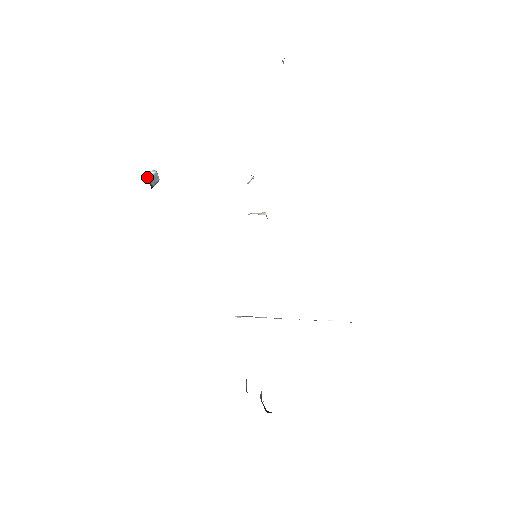
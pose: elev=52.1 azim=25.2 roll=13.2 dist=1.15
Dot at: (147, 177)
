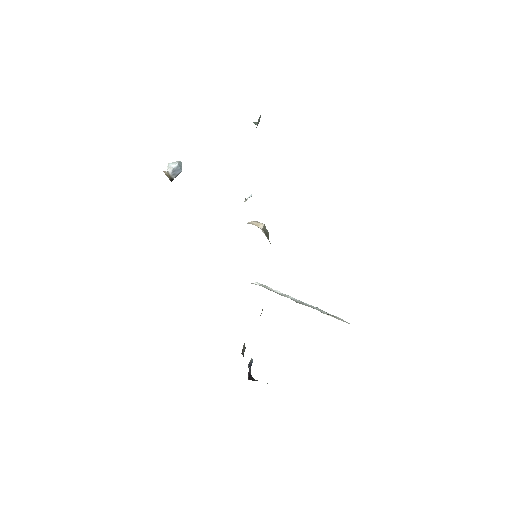
Dot at: (168, 171)
